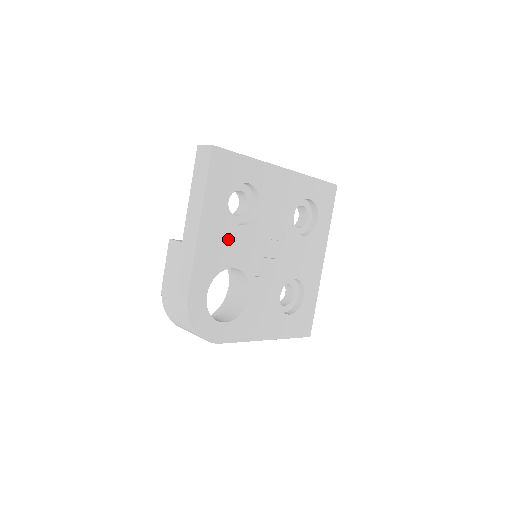
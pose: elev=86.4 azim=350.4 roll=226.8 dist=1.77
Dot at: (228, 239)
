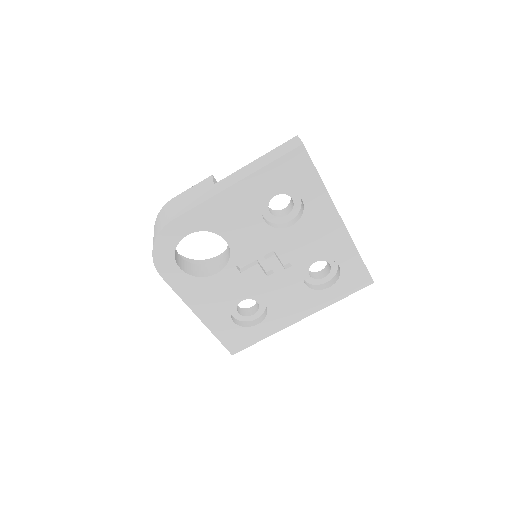
Dot at: (244, 218)
